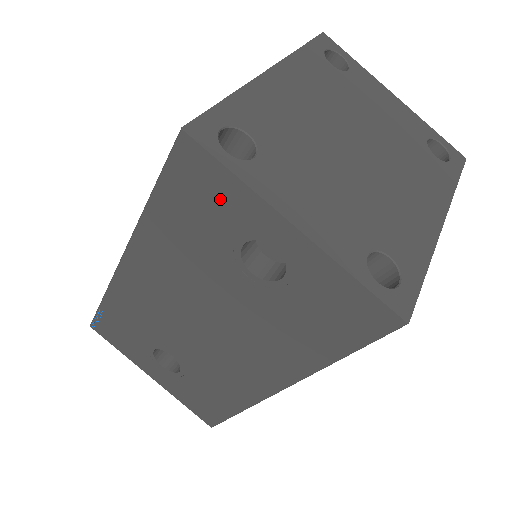
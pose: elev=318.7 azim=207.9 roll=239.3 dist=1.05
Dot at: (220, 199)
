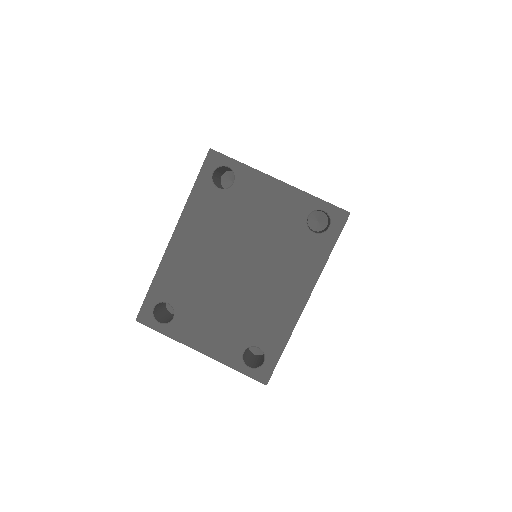
Dot at: occluded
